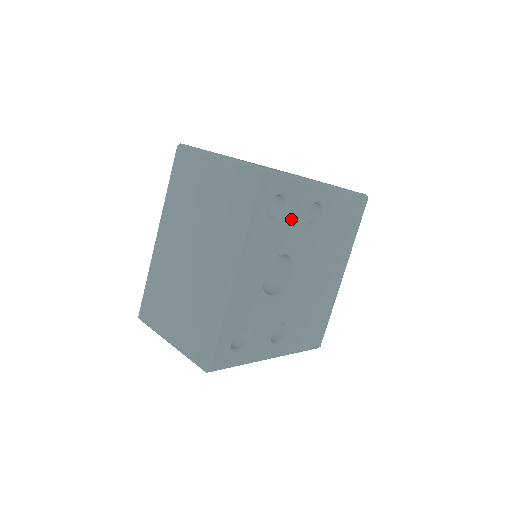
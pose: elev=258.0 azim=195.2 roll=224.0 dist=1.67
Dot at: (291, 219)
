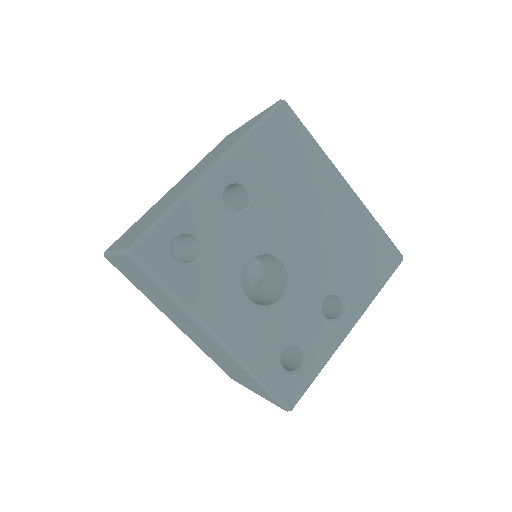
Dot at: (215, 236)
